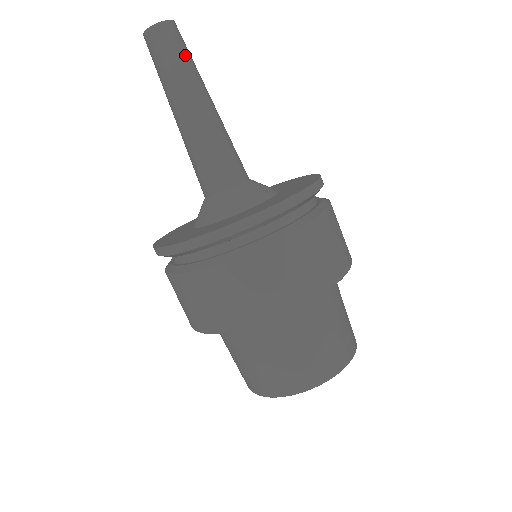
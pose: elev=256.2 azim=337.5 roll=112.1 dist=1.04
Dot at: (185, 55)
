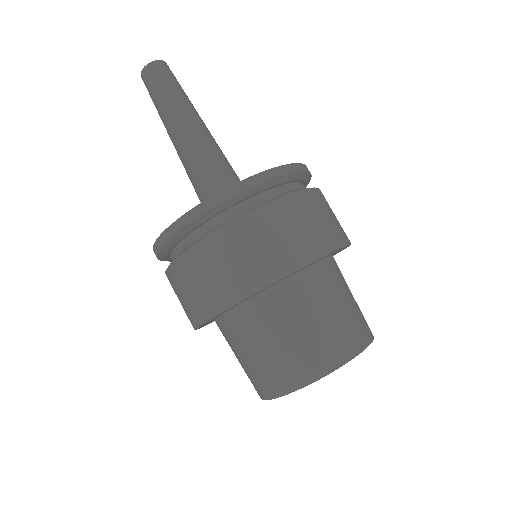
Dot at: (181, 87)
